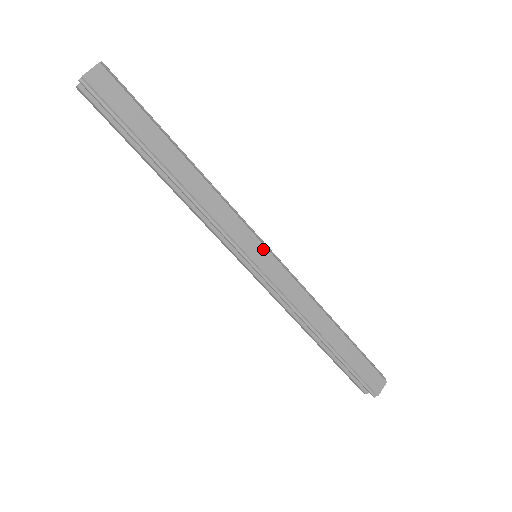
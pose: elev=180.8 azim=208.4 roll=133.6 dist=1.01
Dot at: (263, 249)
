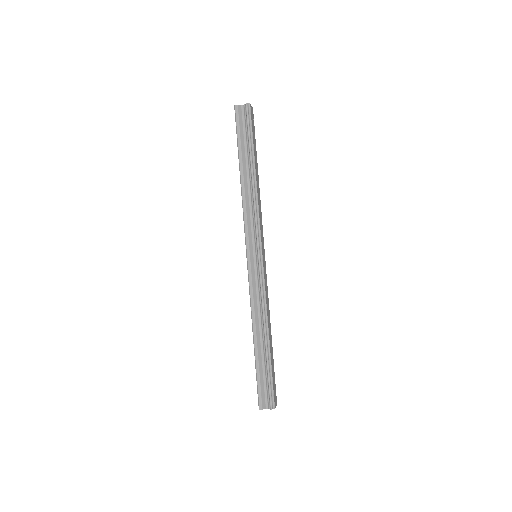
Dot at: (264, 253)
